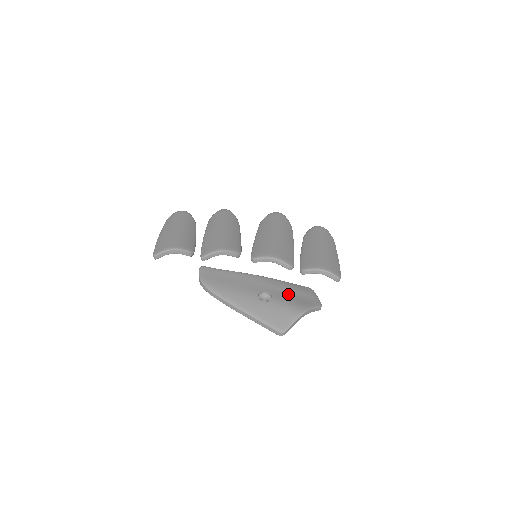
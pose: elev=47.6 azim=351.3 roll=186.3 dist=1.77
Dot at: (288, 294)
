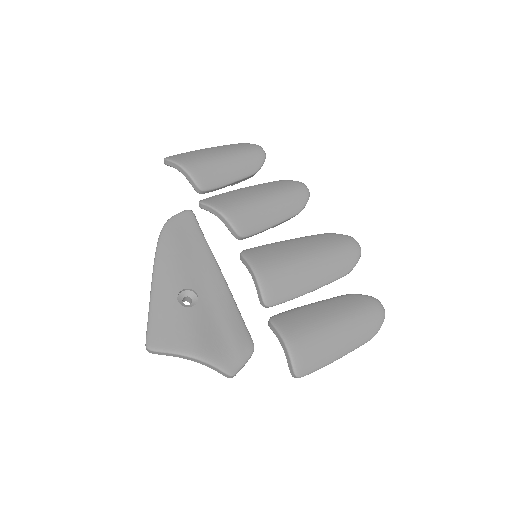
Dot at: (214, 322)
